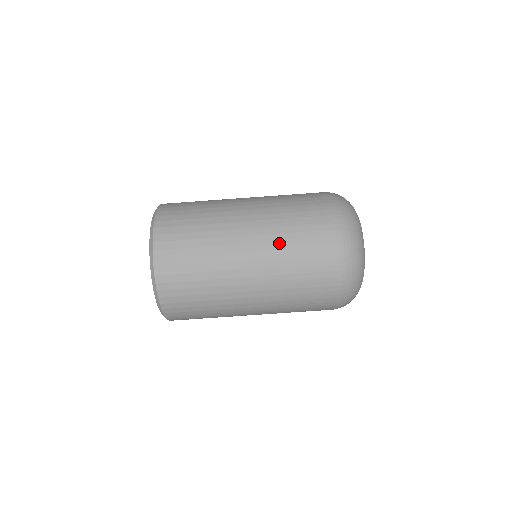
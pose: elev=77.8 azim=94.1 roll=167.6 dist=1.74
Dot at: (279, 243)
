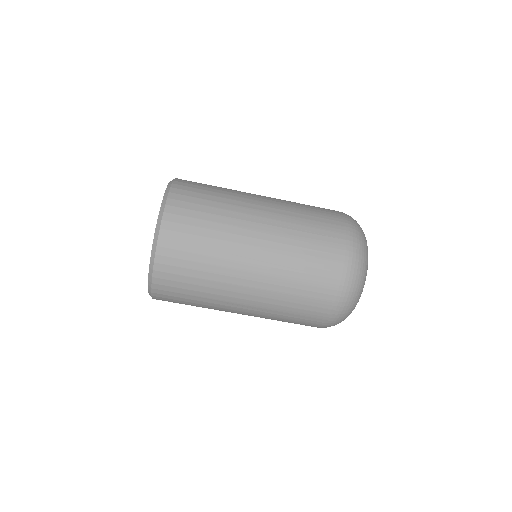
Dot at: (280, 294)
